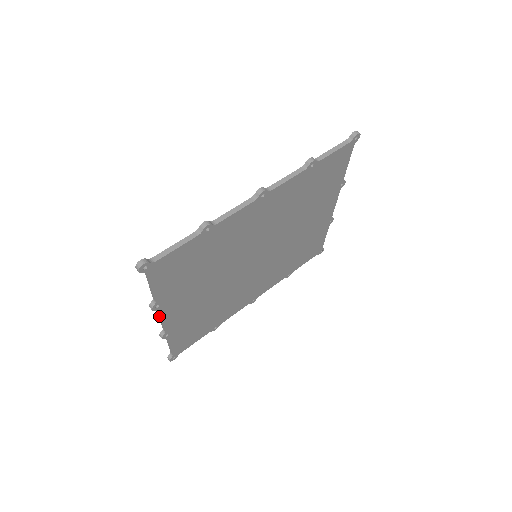
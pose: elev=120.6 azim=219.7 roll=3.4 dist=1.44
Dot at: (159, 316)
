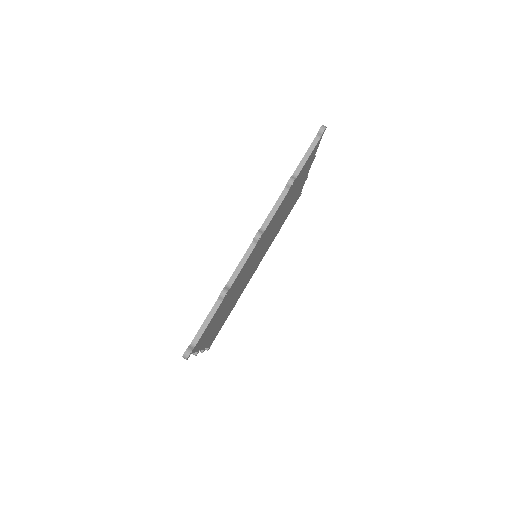
Dot at: occluded
